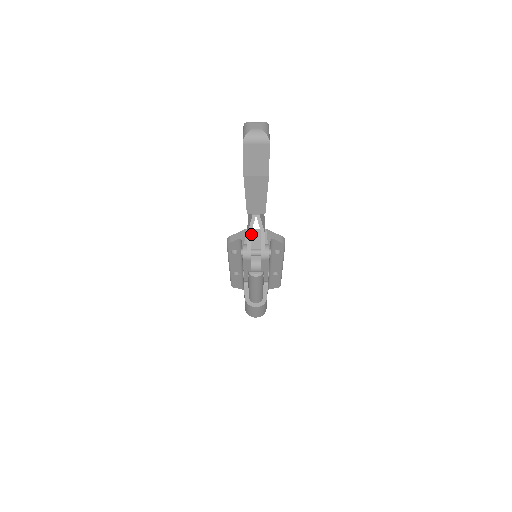
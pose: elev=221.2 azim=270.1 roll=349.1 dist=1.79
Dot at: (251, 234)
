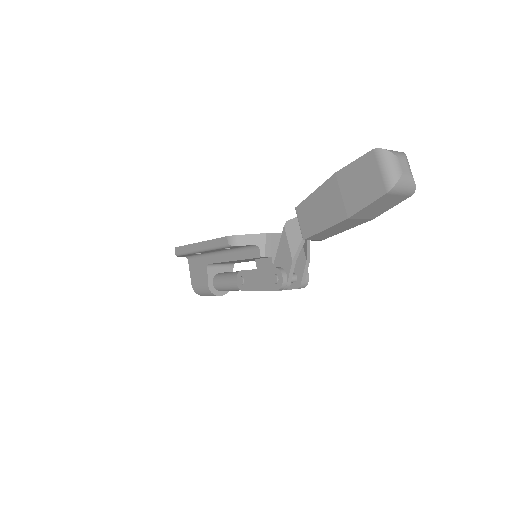
Dot at: (272, 242)
